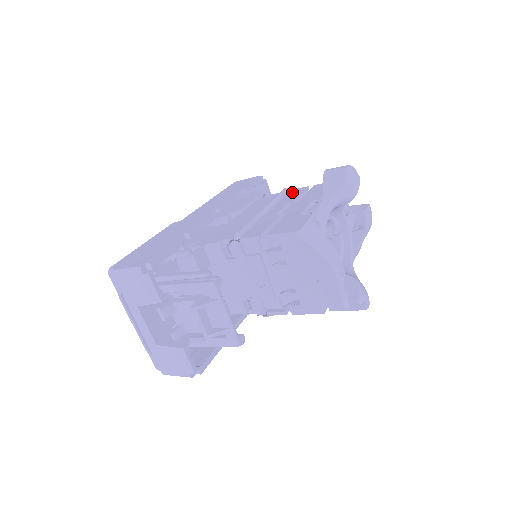
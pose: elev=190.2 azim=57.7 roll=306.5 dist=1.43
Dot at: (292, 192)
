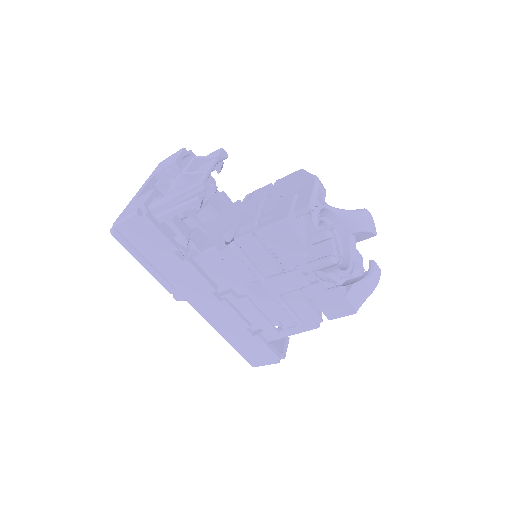
Dot at: occluded
